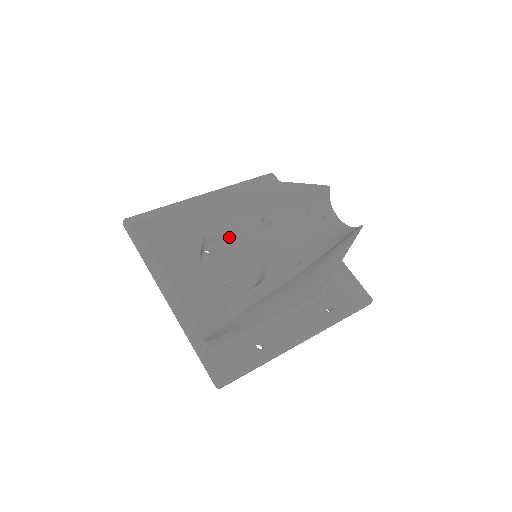
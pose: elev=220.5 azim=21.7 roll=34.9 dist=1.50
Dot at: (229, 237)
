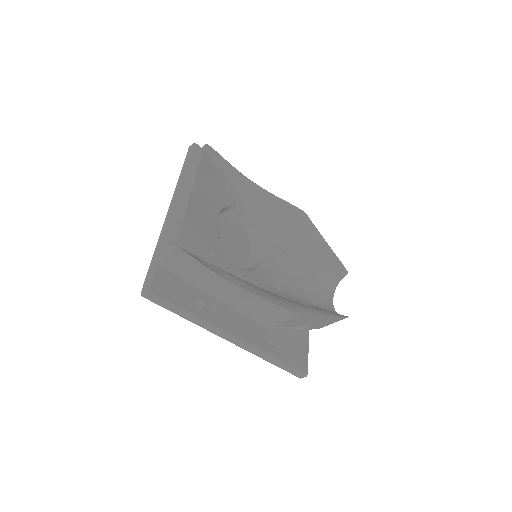
Dot at: (250, 226)
